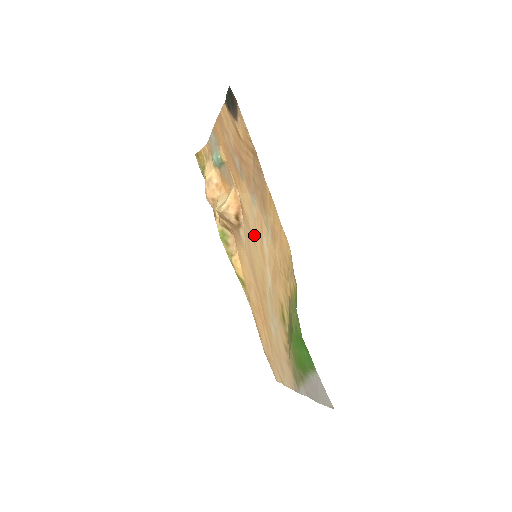
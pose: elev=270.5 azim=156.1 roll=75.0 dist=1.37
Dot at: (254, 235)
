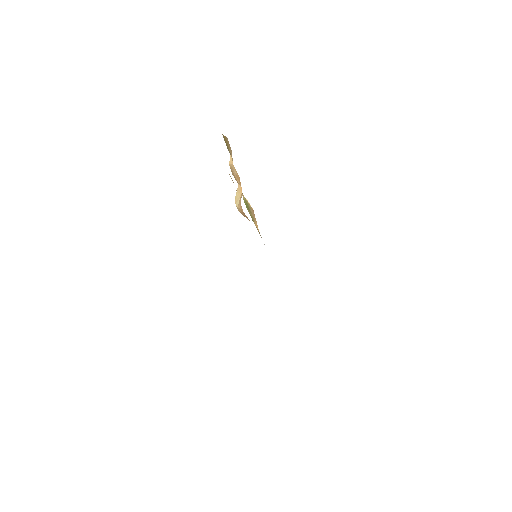
Dot at: occluded
